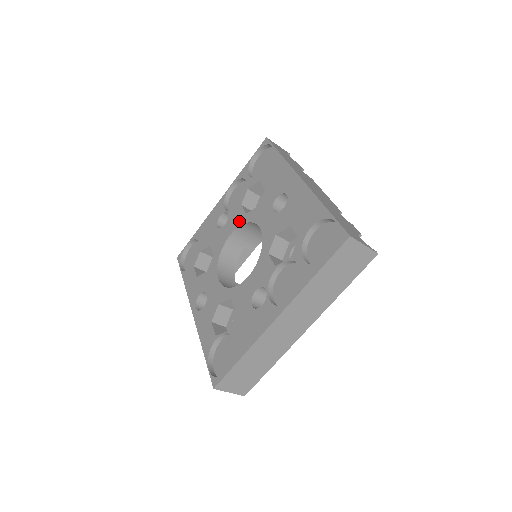
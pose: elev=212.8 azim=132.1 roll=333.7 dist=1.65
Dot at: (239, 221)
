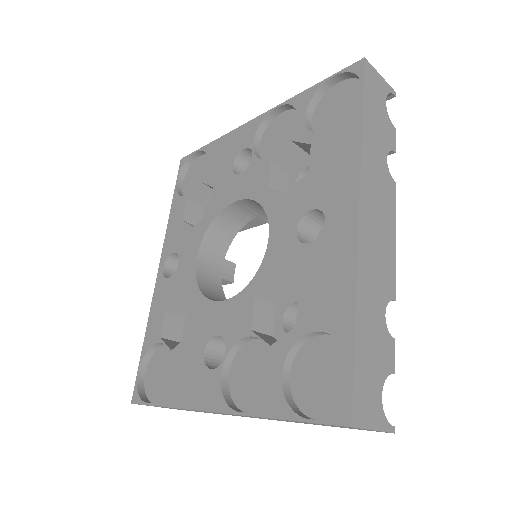
Dot at: (255, 190)
